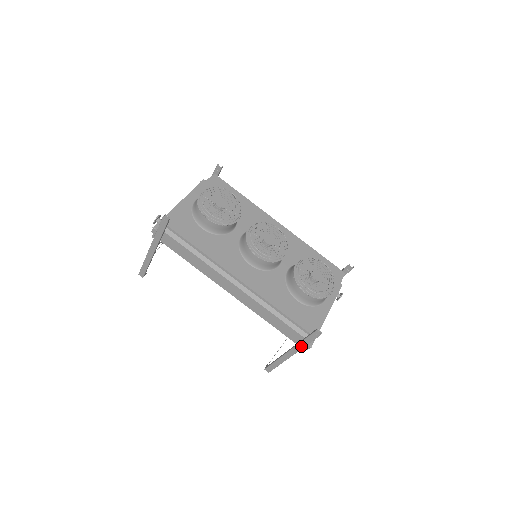
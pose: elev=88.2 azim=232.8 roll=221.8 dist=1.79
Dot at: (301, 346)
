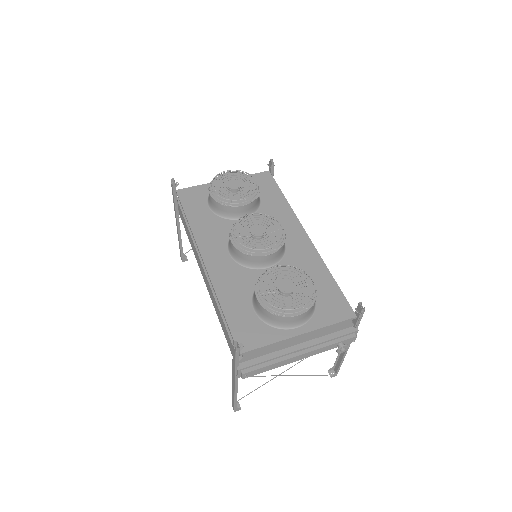
Dot at: (234, 368)
